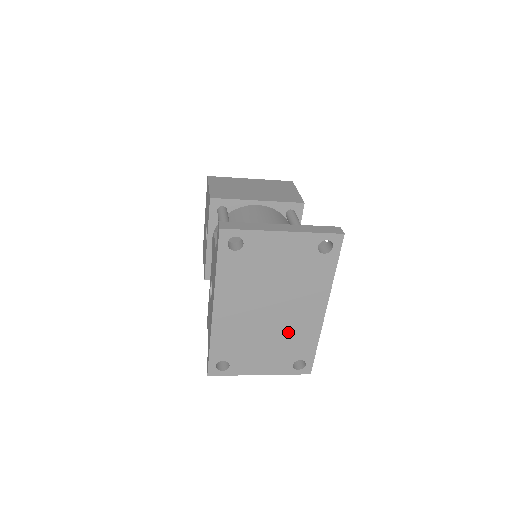
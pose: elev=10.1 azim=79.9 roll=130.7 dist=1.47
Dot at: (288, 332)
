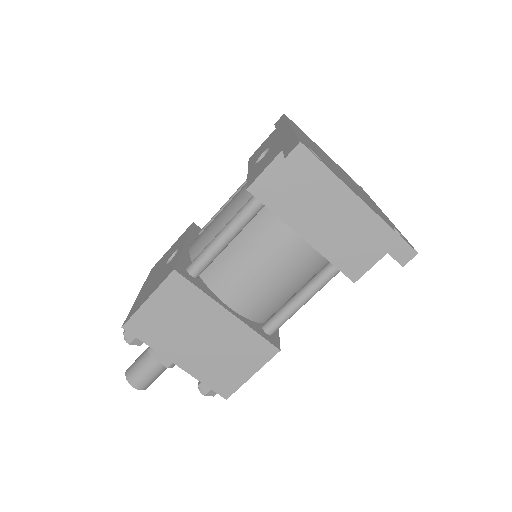
Dot at: occluded
